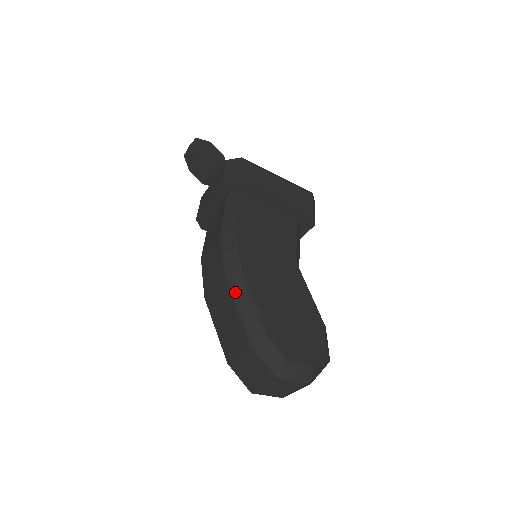
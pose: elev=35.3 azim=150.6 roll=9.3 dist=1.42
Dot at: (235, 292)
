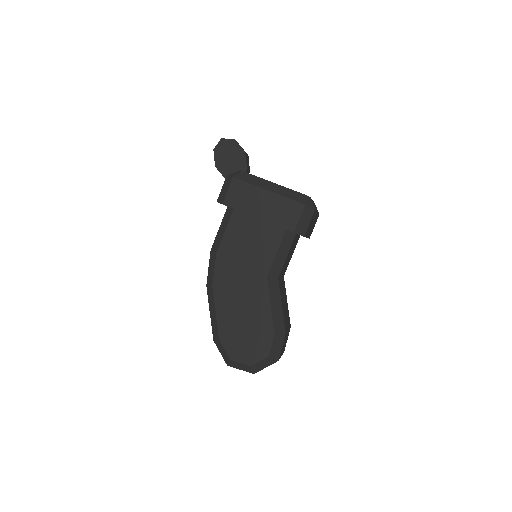
Dot at: (209, 300)
